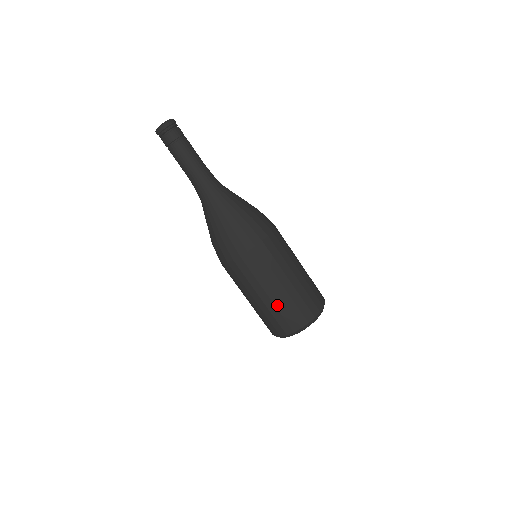
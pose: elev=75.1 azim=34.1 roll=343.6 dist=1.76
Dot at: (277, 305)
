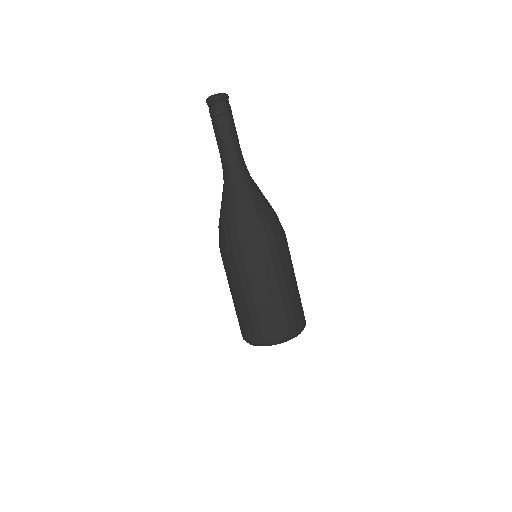
Dot at: (291, 300)
